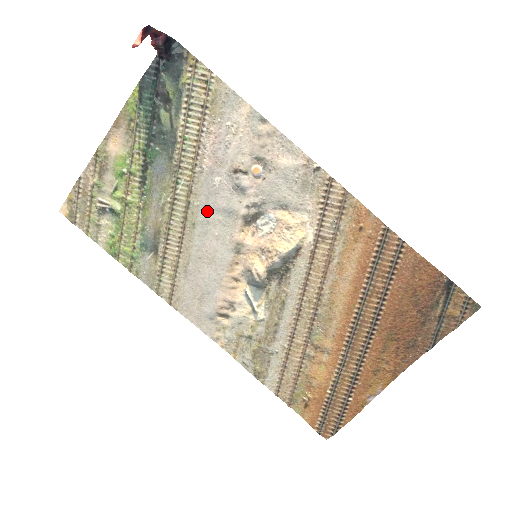
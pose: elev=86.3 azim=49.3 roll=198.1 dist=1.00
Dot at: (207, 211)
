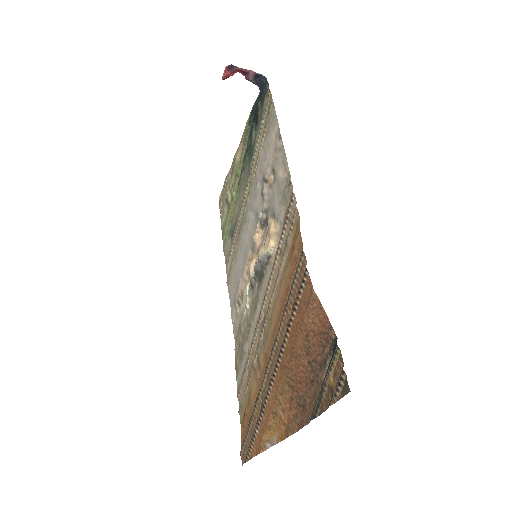
Dot at: (251, 211)
